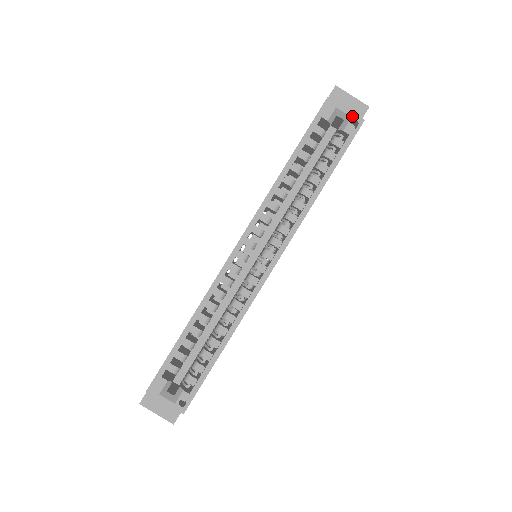
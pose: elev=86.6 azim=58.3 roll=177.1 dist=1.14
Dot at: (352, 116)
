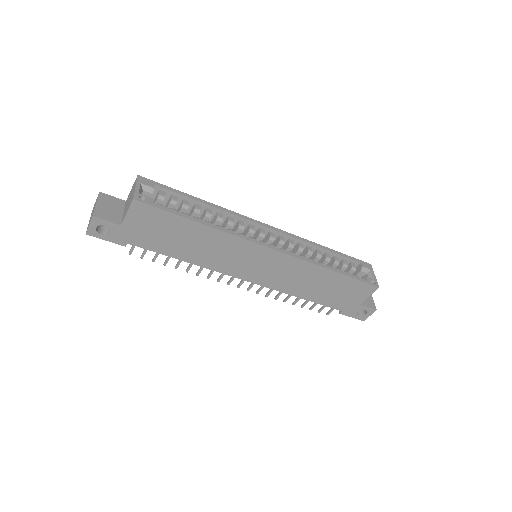
Dot at: (375, 279)
